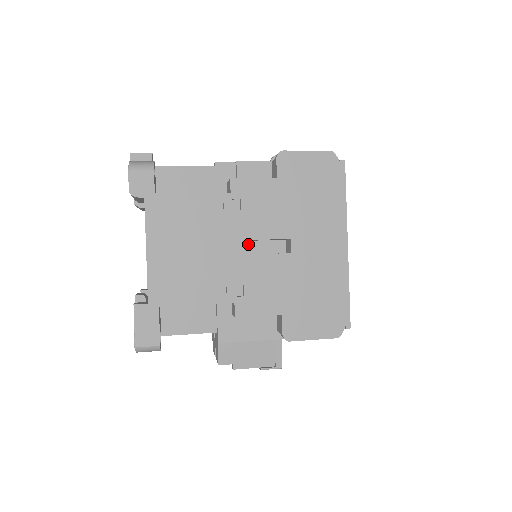
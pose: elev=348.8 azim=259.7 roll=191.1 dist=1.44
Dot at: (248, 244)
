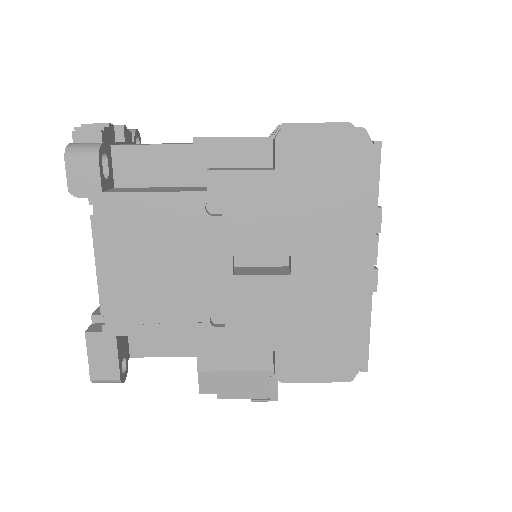
Dot at: (231, 261)
